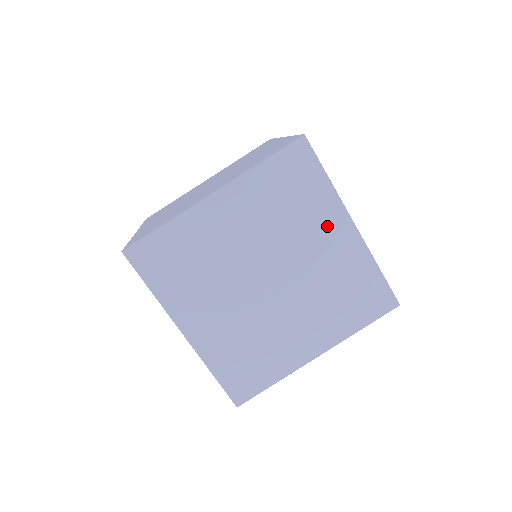
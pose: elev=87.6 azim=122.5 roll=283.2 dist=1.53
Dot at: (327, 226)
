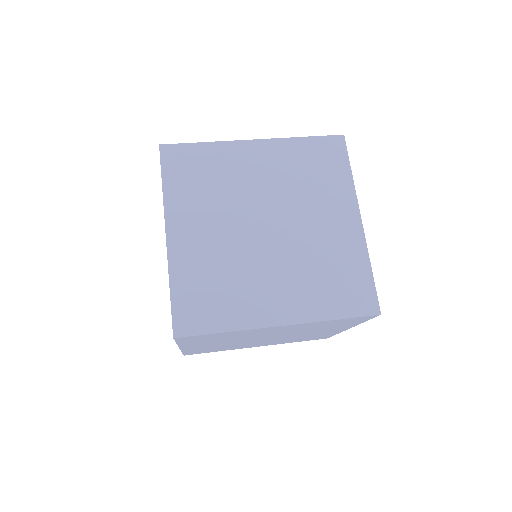
Dot at: (337, 208)
